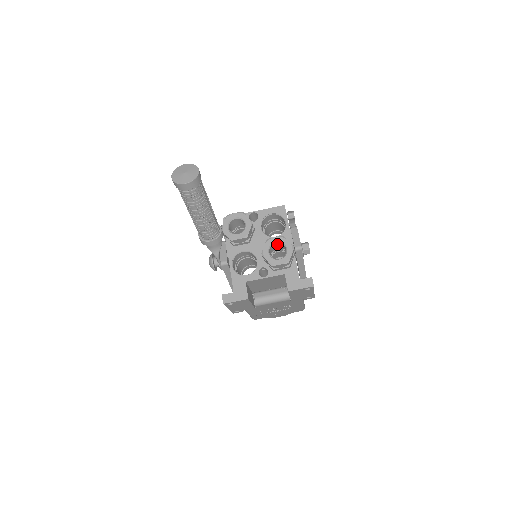
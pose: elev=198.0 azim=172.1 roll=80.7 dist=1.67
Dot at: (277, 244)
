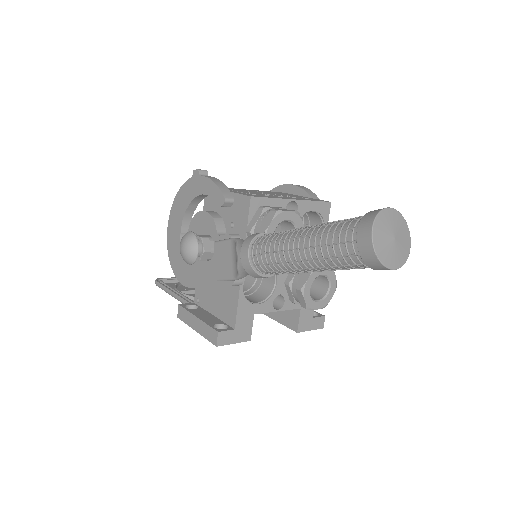
Dot at: occluded
